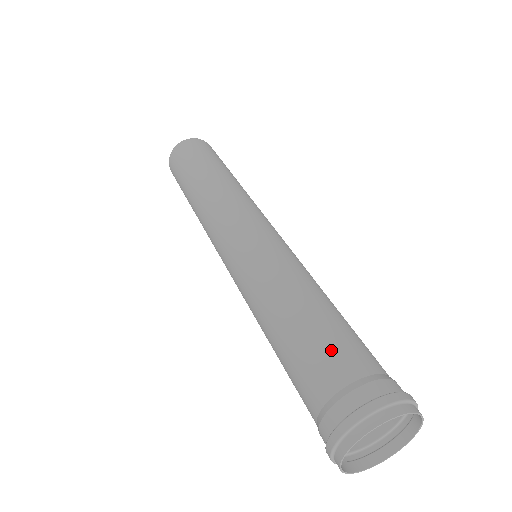
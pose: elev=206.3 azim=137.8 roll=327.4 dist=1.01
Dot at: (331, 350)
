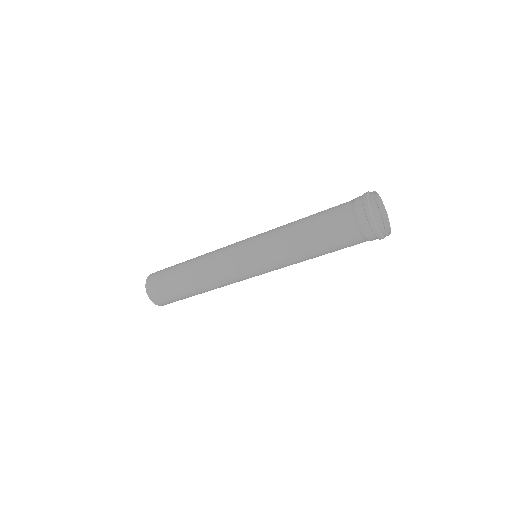
Dot at: (333, 208)
